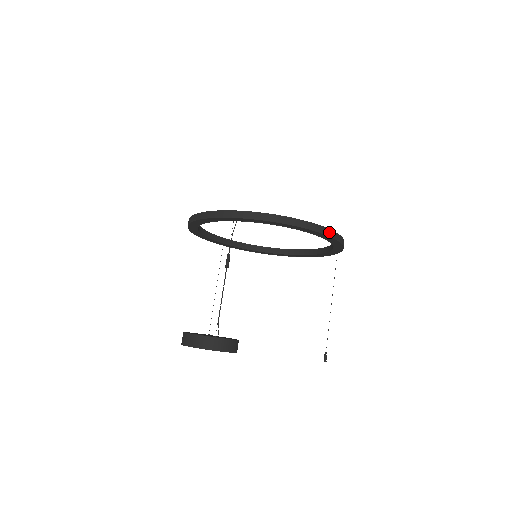
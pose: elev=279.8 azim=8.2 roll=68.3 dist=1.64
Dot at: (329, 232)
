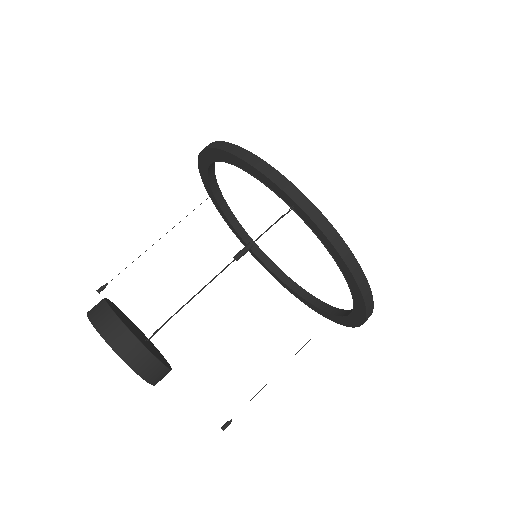
Dot at: (370, 311)
